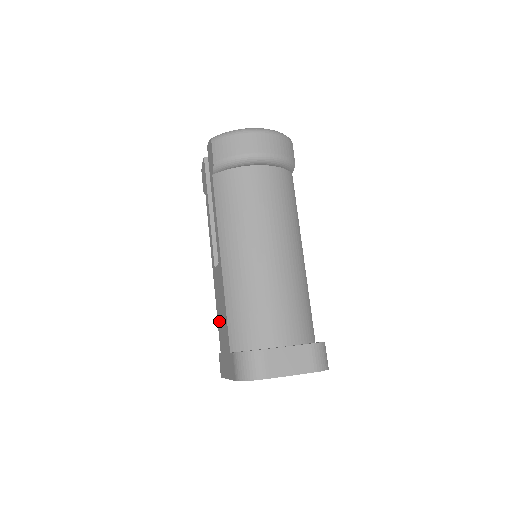
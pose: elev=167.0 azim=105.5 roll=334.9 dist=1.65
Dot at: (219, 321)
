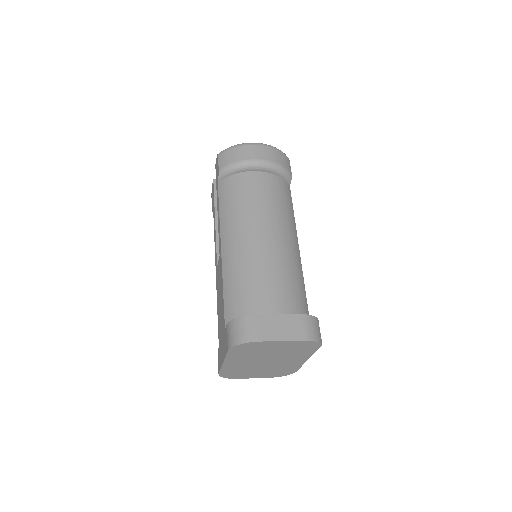
Dot at: (218, 314)
